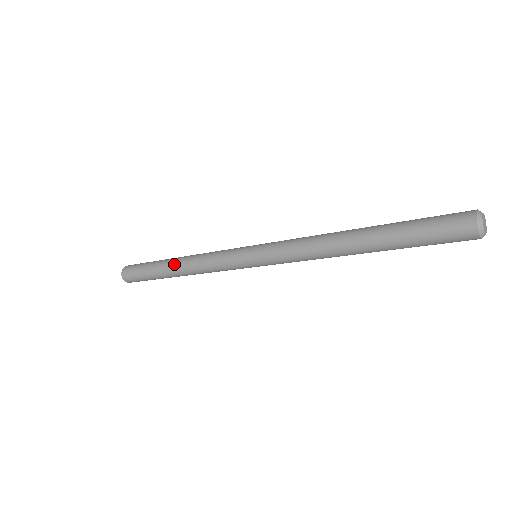
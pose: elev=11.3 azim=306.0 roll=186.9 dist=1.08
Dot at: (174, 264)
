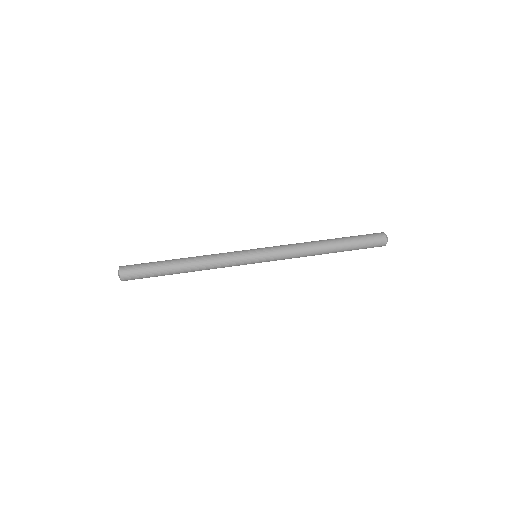
Dot at: (187, 272)
